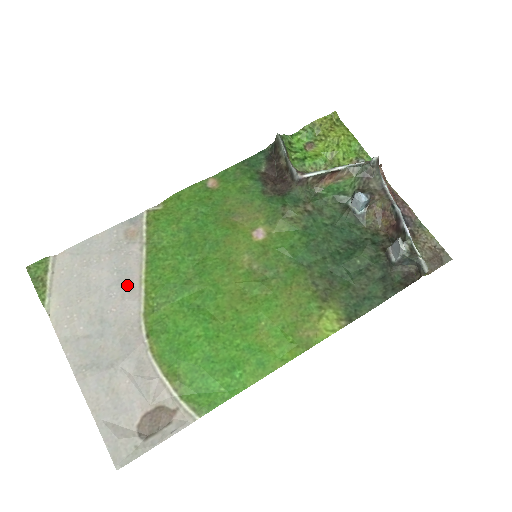
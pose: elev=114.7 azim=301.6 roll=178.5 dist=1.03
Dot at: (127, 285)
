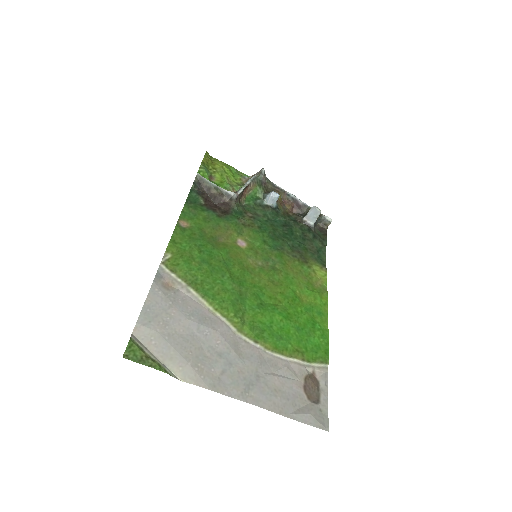
Dot at: (208, 320)
